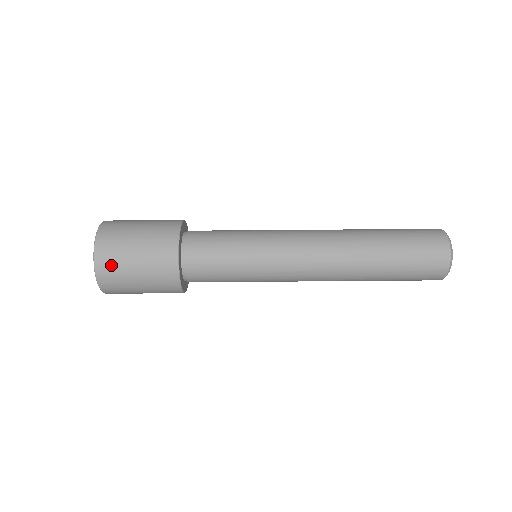
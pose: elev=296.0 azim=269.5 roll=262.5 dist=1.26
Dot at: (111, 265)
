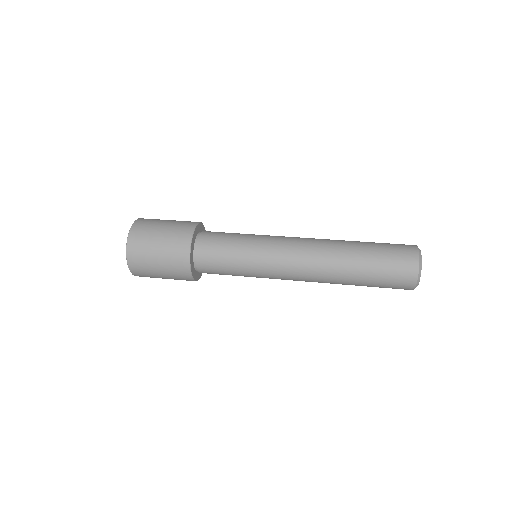
Dot at: (140, 263)
